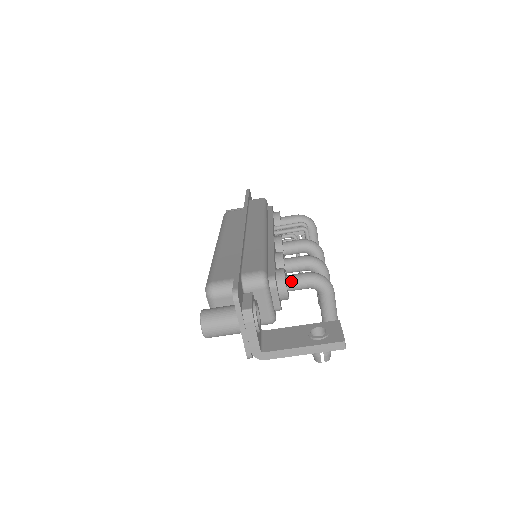
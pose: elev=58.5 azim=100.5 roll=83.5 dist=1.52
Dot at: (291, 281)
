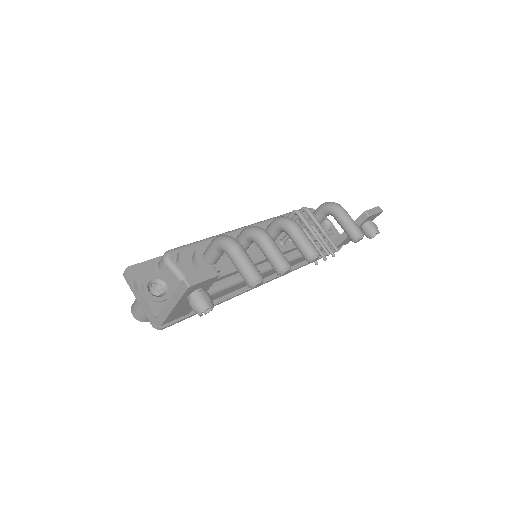
Dot at: (204, 252)
